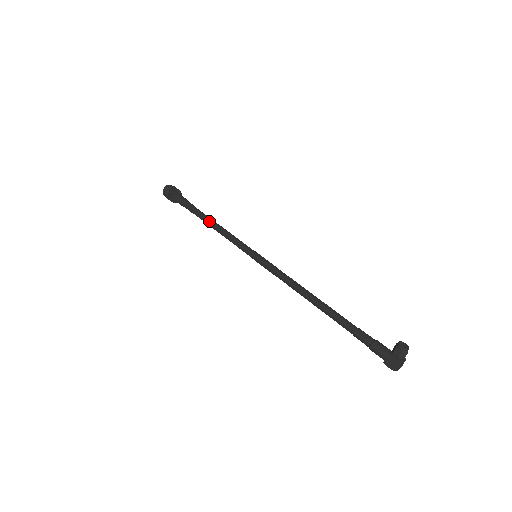
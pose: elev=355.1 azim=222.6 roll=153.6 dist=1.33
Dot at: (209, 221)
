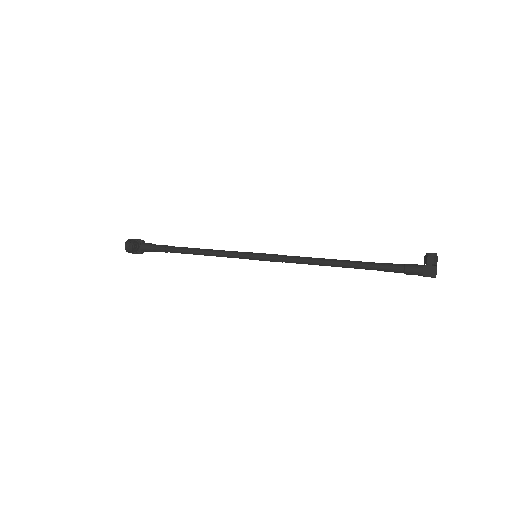
Dot at: (191, 249)
